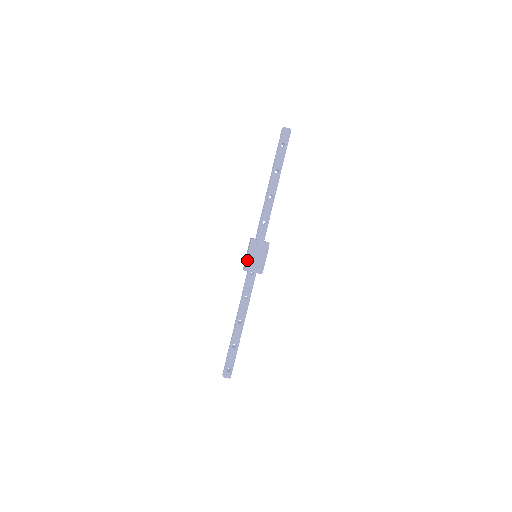
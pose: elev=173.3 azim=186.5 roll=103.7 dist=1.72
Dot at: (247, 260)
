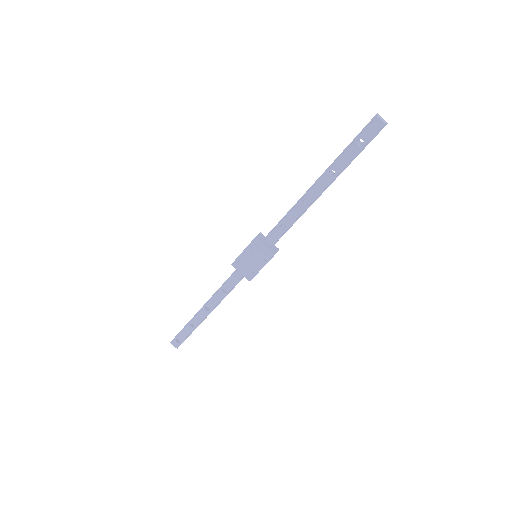
Dot at: (239, 257)
